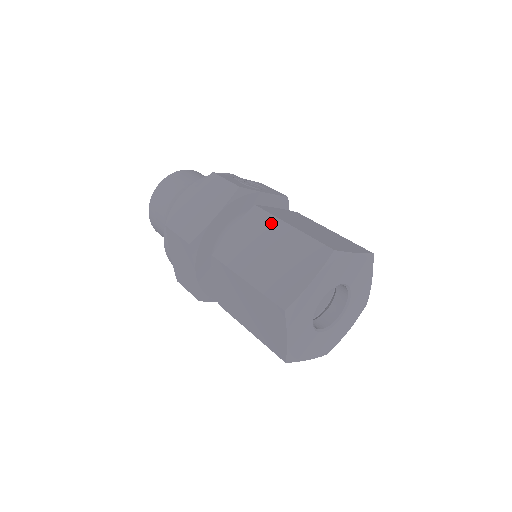
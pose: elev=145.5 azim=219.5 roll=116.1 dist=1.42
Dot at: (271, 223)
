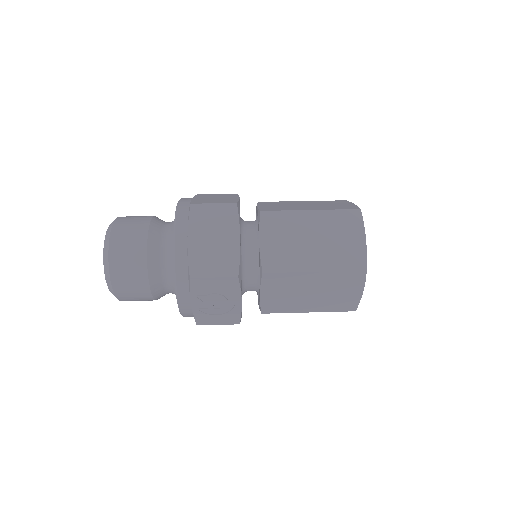
Dot at: (285, 202)
